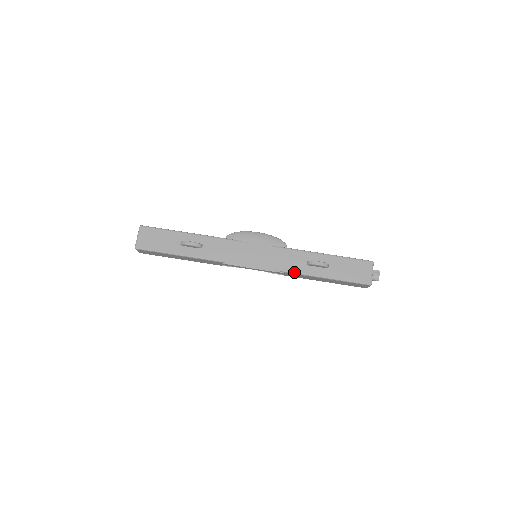
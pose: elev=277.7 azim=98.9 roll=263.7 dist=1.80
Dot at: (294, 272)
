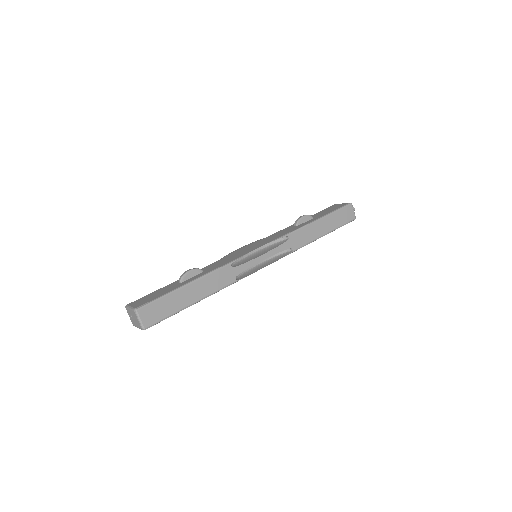
Dot at: (294, 230)
